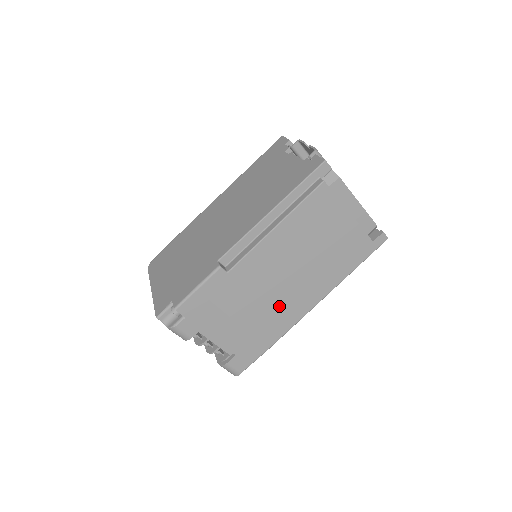
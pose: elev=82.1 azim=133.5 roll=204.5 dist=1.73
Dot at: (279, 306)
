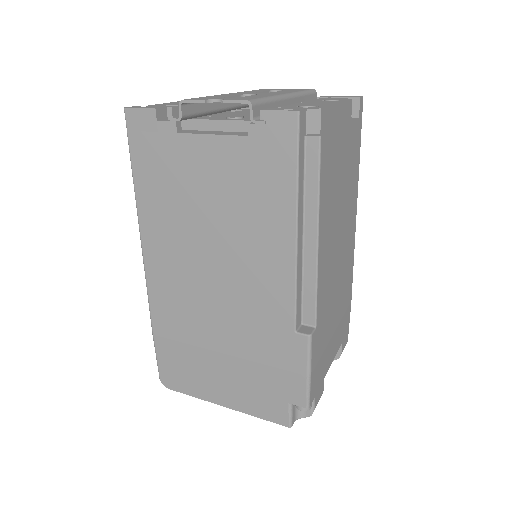
Dot at: (344, 273)
